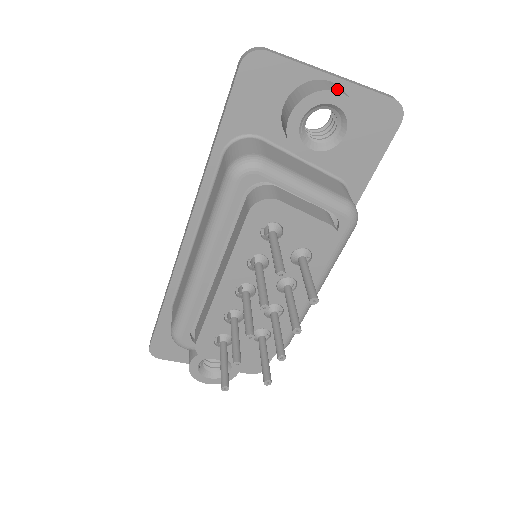
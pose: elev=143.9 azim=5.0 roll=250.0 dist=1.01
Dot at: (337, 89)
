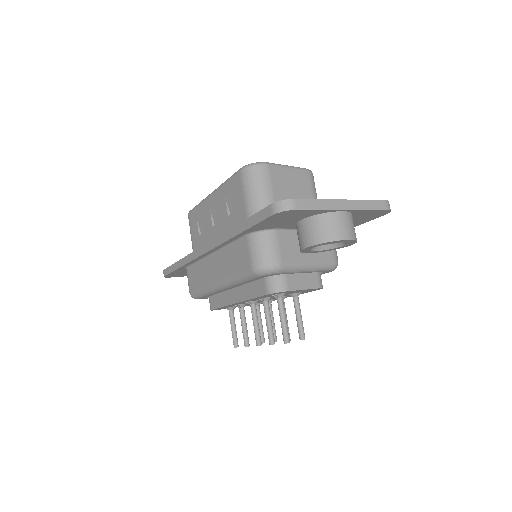
Dot at: (346, 233)
